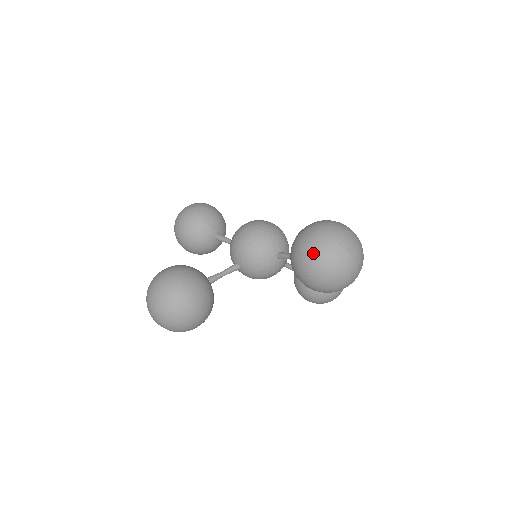
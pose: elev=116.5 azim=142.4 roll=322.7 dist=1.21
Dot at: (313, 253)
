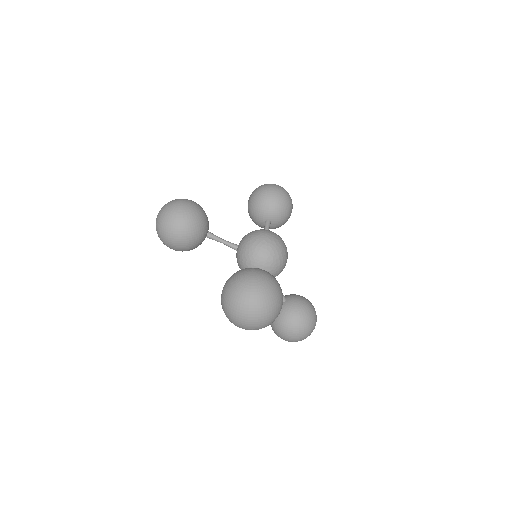
Dot at: (234, 284)
